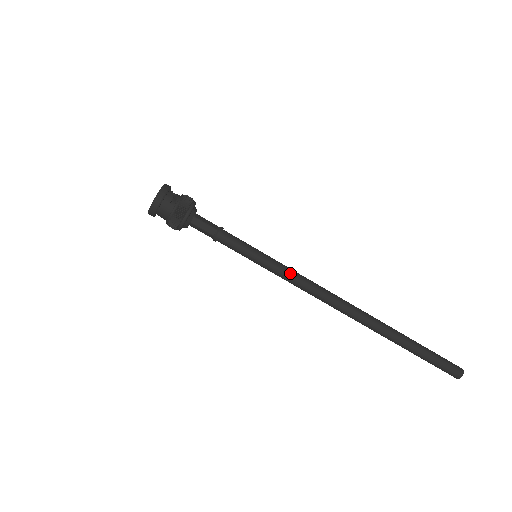
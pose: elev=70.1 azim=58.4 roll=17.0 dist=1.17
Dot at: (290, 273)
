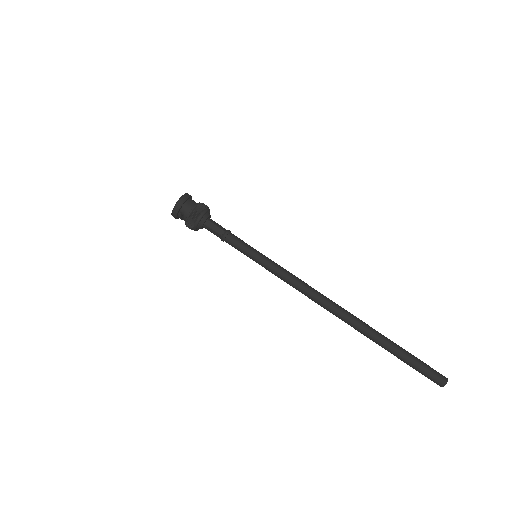
Dot at: (285, 269)
